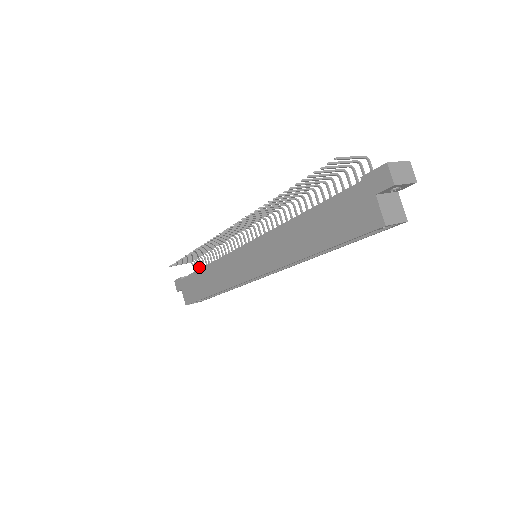
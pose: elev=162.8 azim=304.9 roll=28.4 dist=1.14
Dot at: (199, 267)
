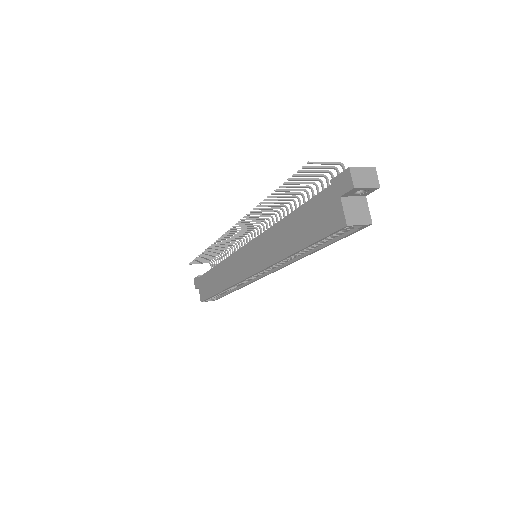
Dot at: occluded
